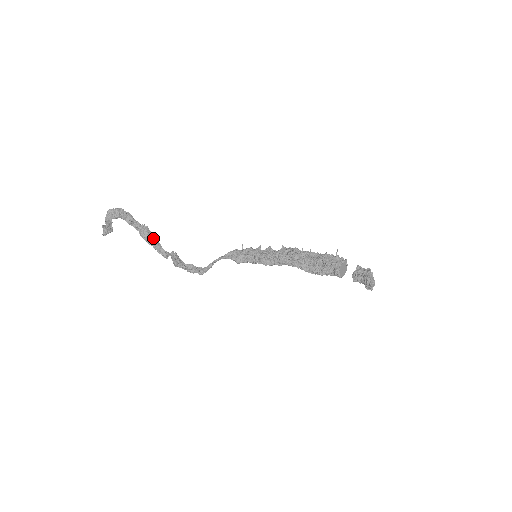
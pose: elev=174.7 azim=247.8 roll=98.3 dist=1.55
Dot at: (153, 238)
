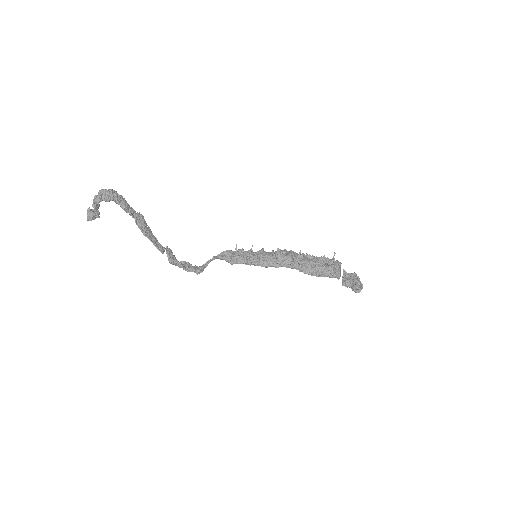
Dot at: (148, 229)
